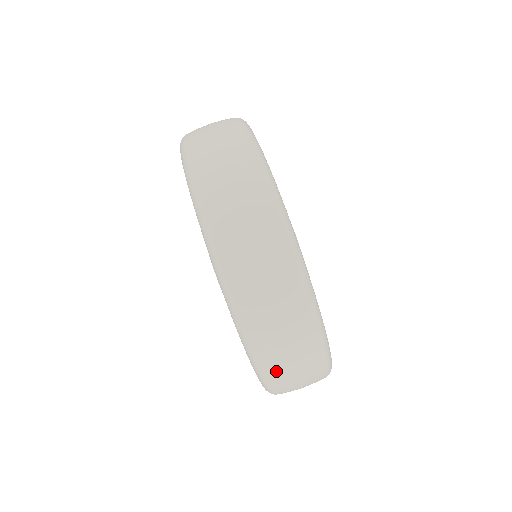
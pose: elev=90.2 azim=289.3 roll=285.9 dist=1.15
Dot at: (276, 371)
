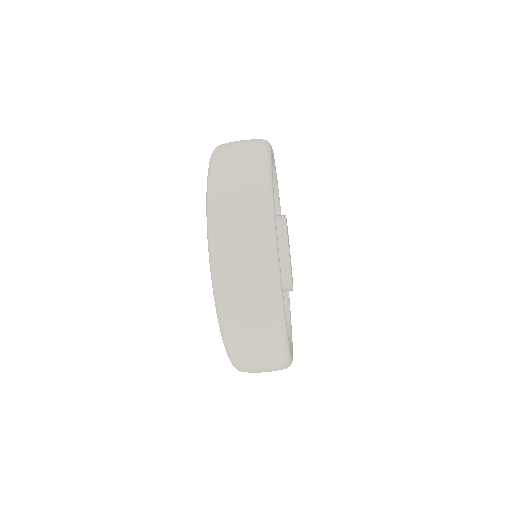
Dot at: occluded
